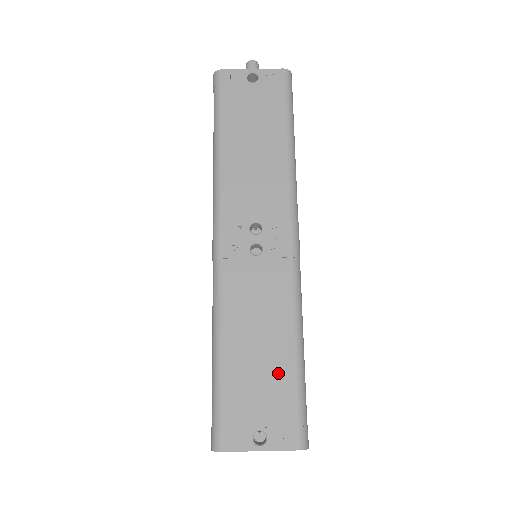
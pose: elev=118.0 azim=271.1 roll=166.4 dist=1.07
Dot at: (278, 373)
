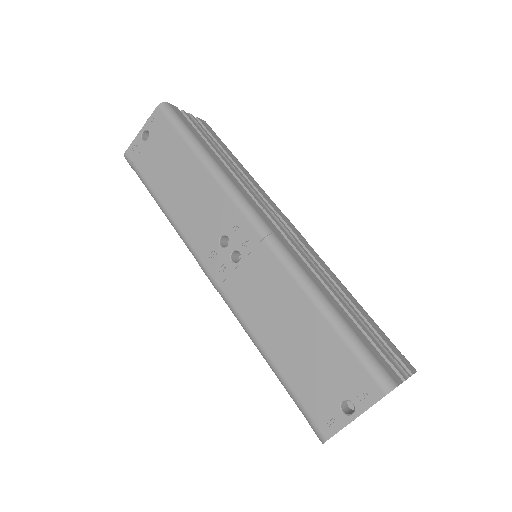
Dot at: (321, 341)
